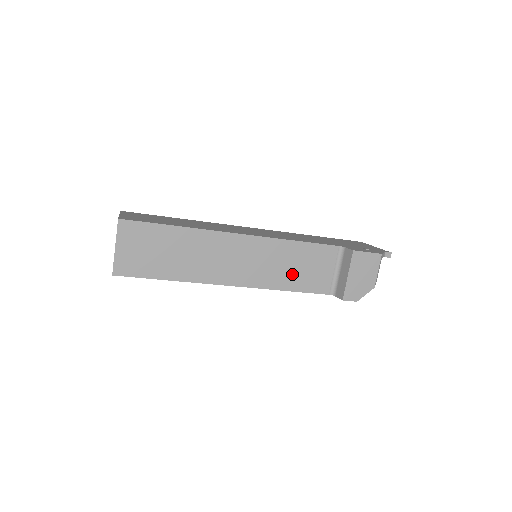
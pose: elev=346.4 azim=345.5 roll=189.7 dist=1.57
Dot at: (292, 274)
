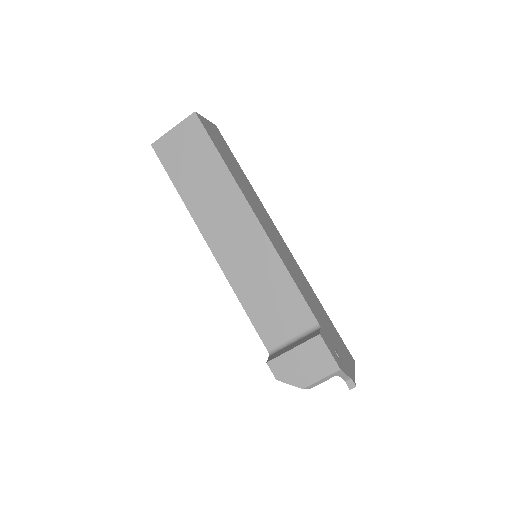
Dot at: (258, 295)
